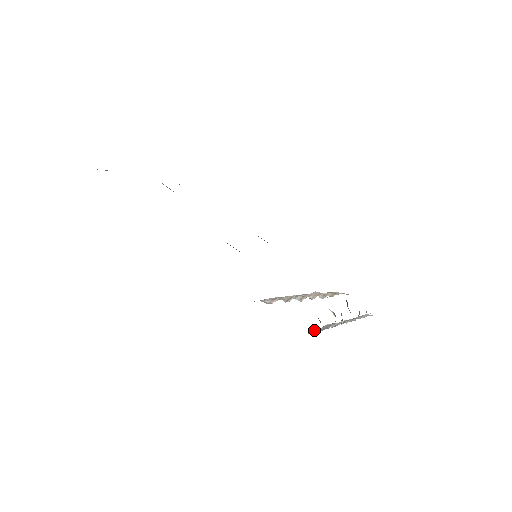
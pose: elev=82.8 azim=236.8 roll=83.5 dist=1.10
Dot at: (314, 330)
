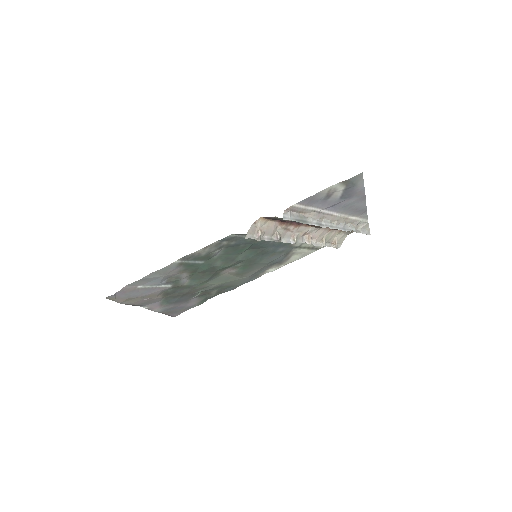
Dot at: (285, 216)
